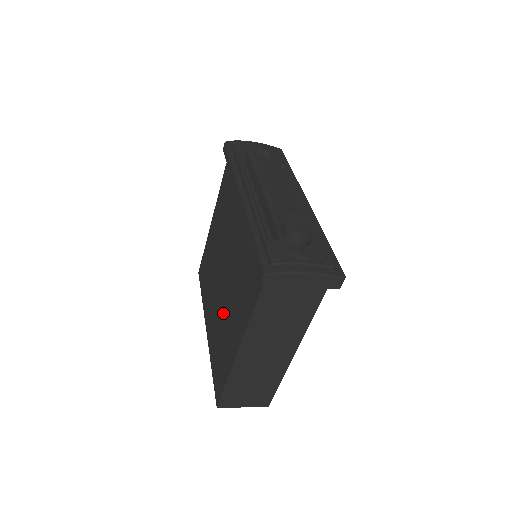
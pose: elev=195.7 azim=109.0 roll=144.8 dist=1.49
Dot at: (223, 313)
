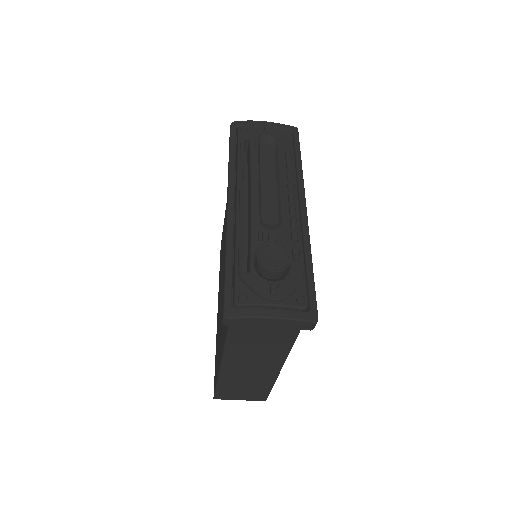
Dot at: (221, 312)
